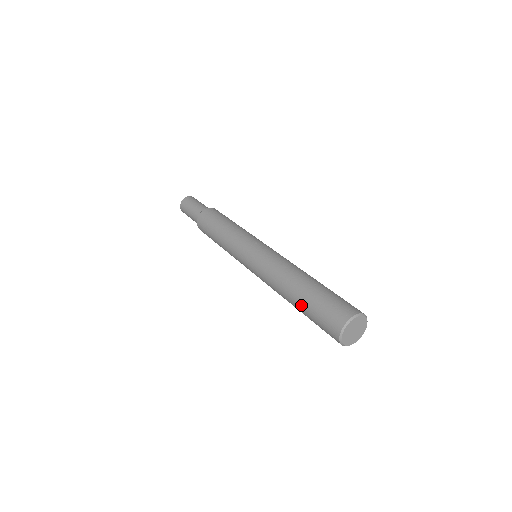
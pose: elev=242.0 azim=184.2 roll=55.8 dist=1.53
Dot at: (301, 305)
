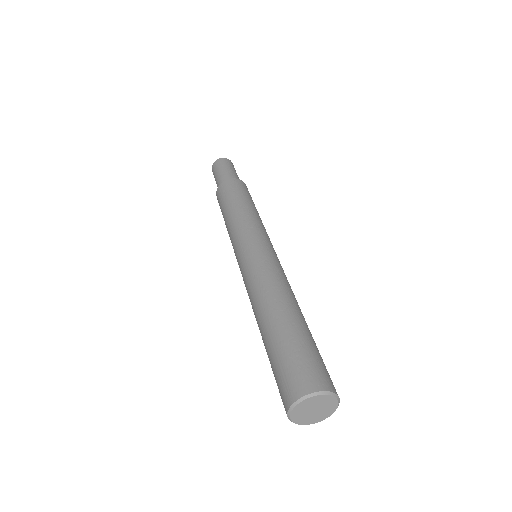
Dot at: (270, 338)
